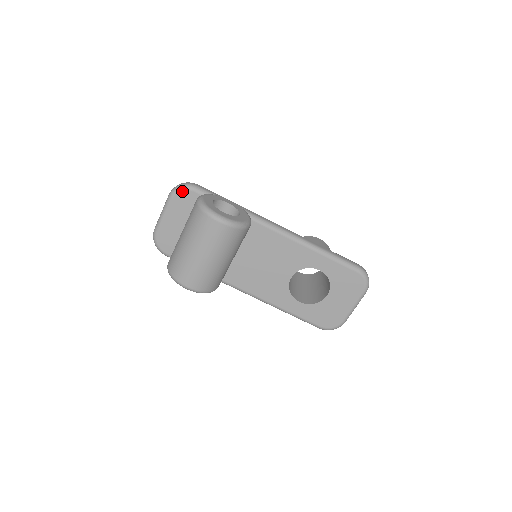
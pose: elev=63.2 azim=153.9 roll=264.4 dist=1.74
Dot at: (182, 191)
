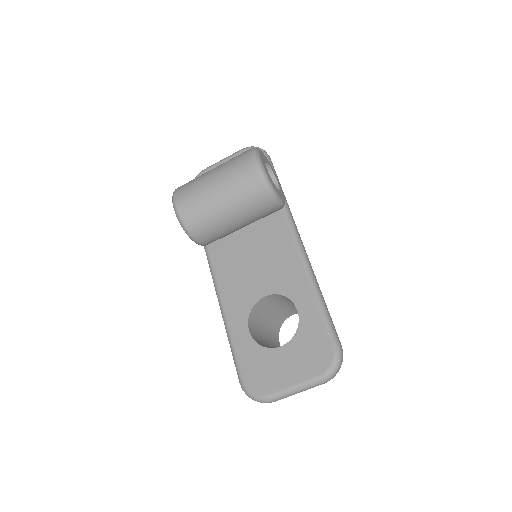
Dot at: occluded
